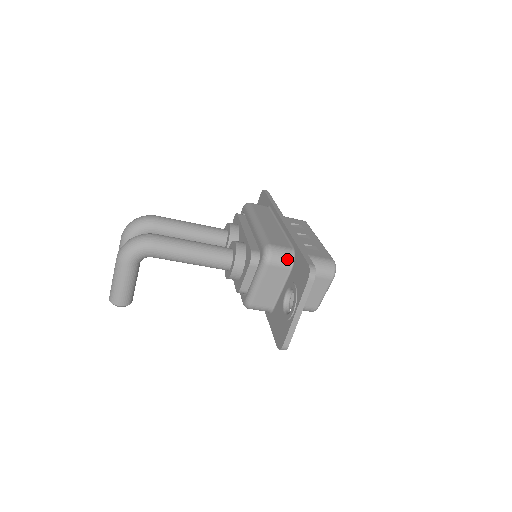
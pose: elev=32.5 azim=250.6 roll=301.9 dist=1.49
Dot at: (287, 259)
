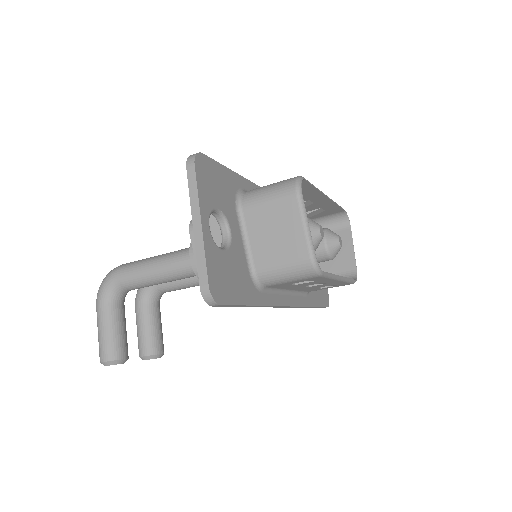
Dot at: occluded
